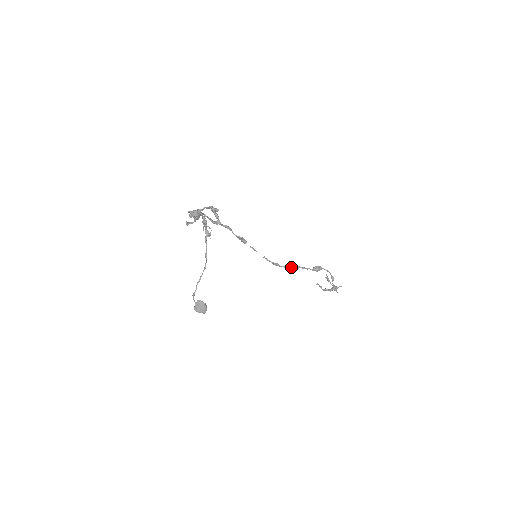
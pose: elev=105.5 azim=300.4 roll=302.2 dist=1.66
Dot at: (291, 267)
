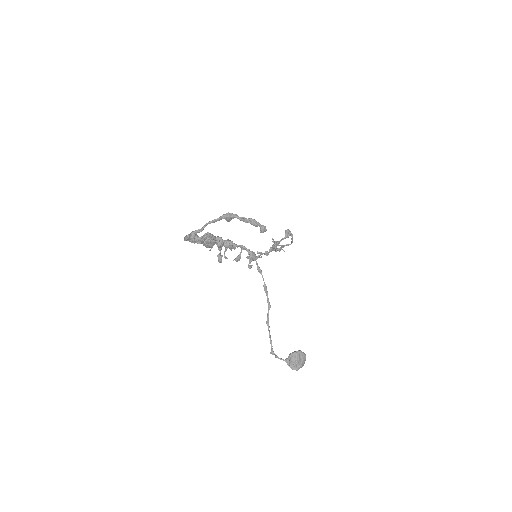
Dot at: (274, 247)
